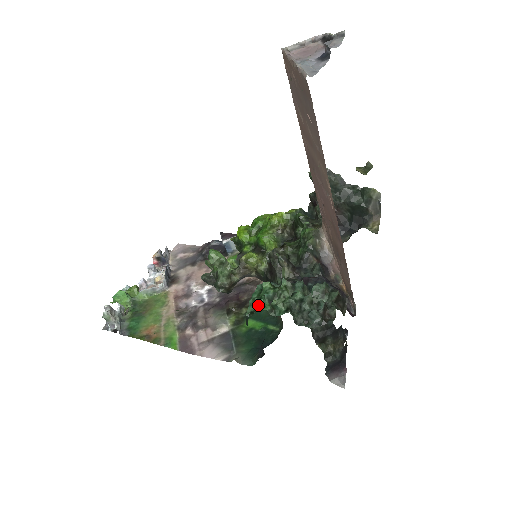
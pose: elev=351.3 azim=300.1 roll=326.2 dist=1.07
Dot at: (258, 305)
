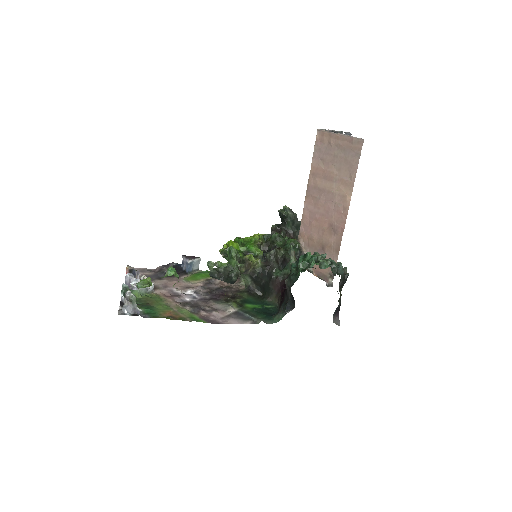
Dot at: (312, 262)
